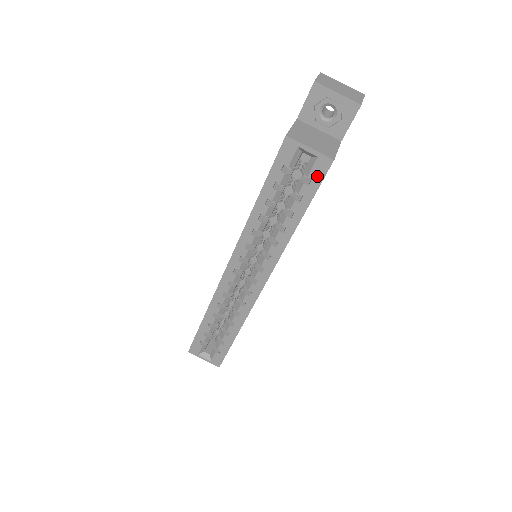
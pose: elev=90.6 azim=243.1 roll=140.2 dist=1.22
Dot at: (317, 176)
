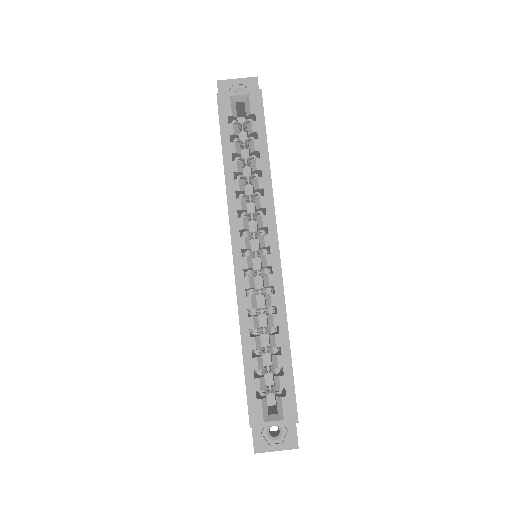
Dot at: (257, 109)
